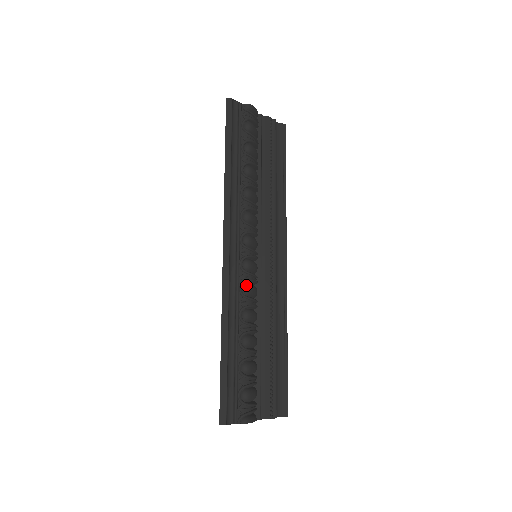
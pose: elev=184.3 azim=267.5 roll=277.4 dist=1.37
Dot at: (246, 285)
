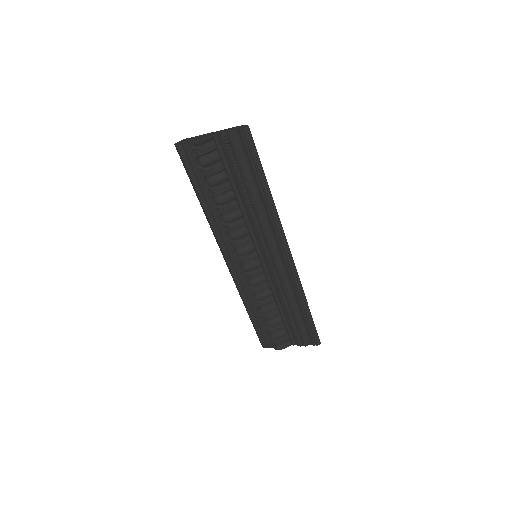
Dot at: (248, 281)
